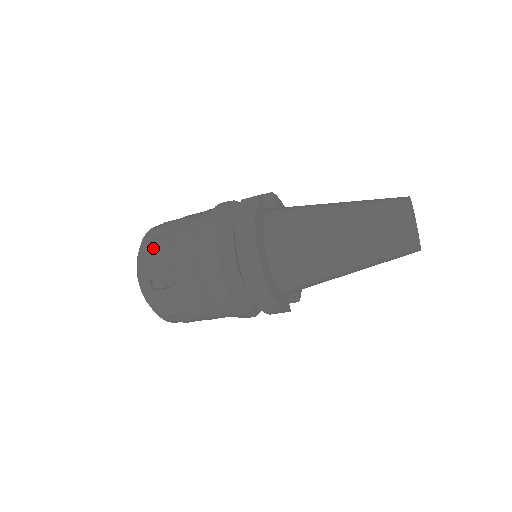
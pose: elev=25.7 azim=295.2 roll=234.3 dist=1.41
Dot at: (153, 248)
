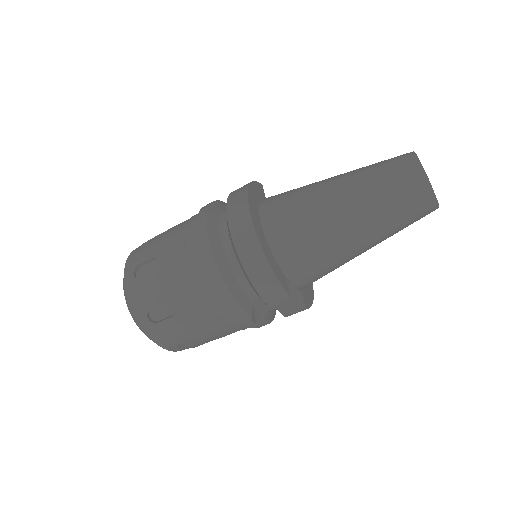
Dot at: (146, 242)
